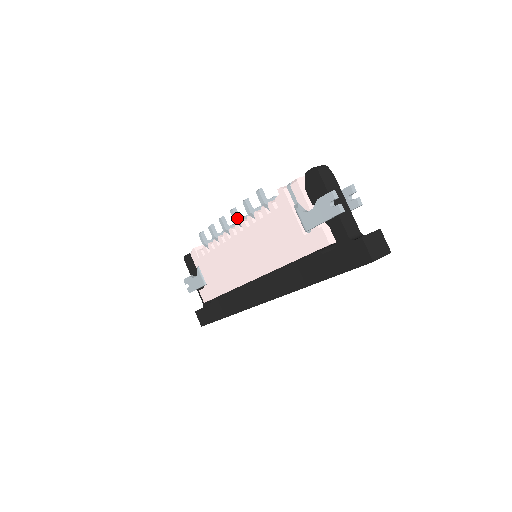
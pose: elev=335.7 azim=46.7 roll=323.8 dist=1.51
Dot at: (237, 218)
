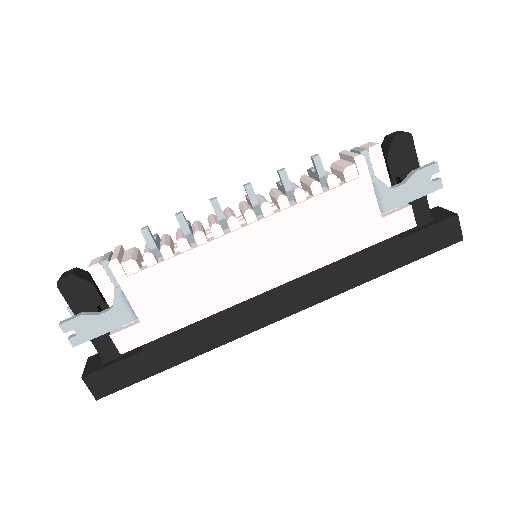
Dot at: occluded
